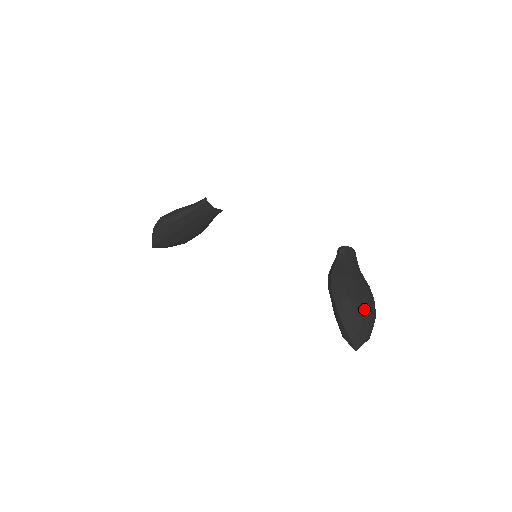
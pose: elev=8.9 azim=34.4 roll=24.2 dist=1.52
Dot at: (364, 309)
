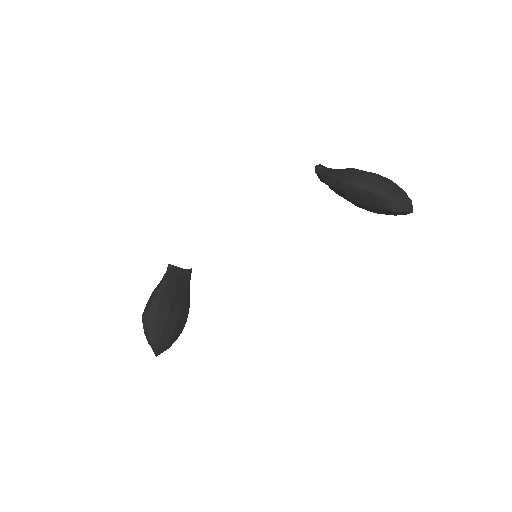
Dot at: (383, 178)
